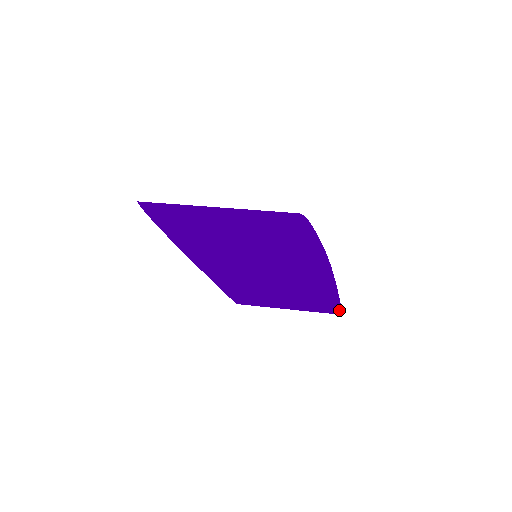
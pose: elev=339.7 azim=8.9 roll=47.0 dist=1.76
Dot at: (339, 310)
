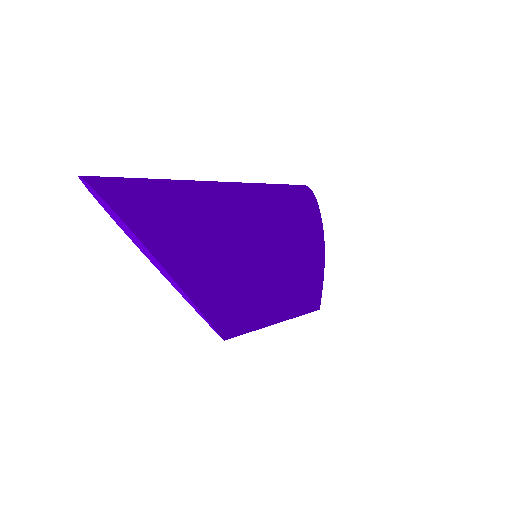
Dot at: (318, 305)
